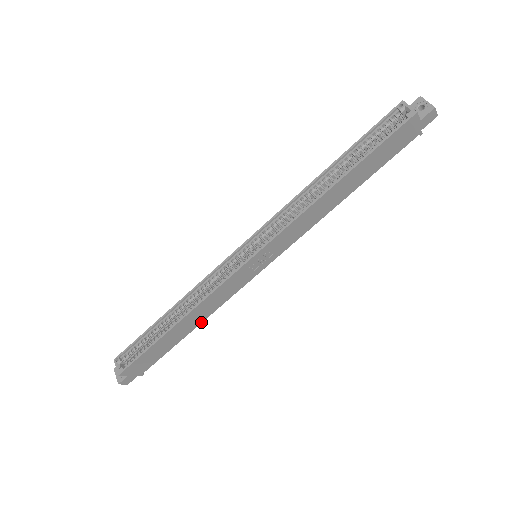
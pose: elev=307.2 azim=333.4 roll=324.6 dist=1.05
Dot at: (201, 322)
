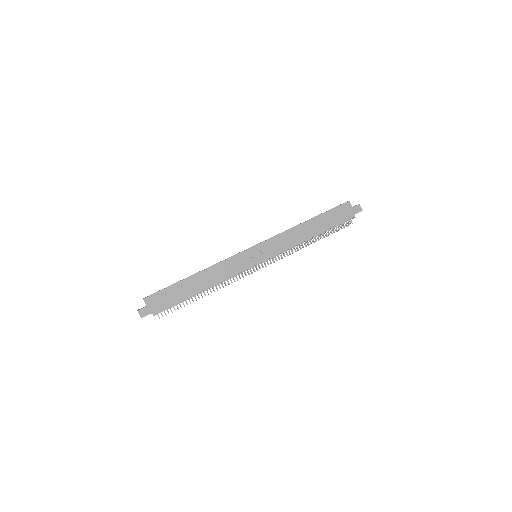
Dot at: (209, 287)
